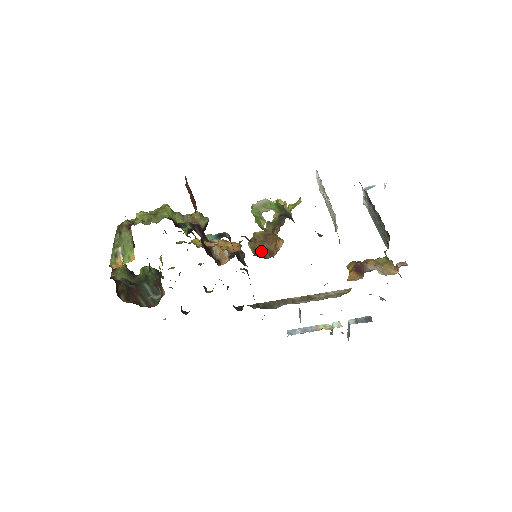
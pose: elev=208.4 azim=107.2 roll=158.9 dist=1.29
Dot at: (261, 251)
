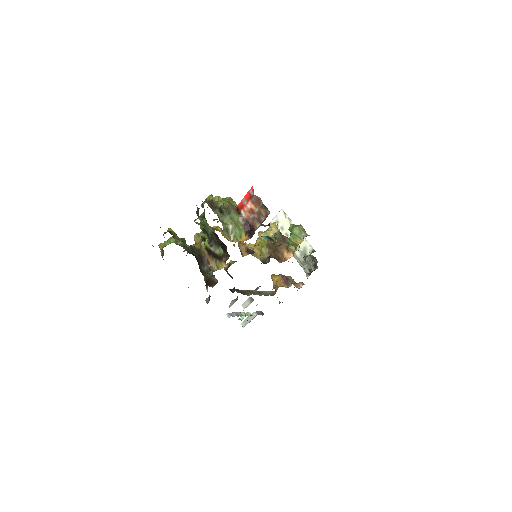
Dot at: (275, 256)
